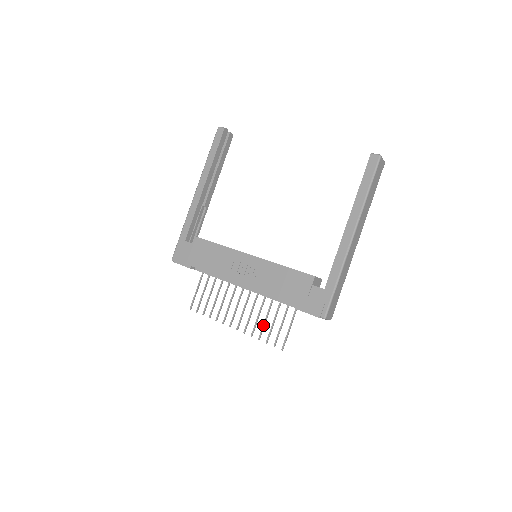
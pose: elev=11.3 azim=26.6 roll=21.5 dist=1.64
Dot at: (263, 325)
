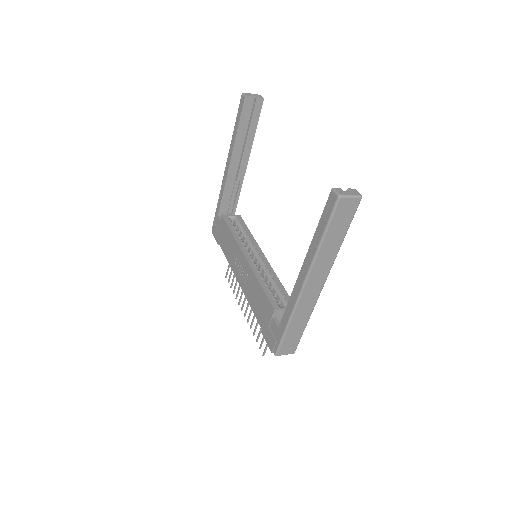
Dot at: (256, 325)
